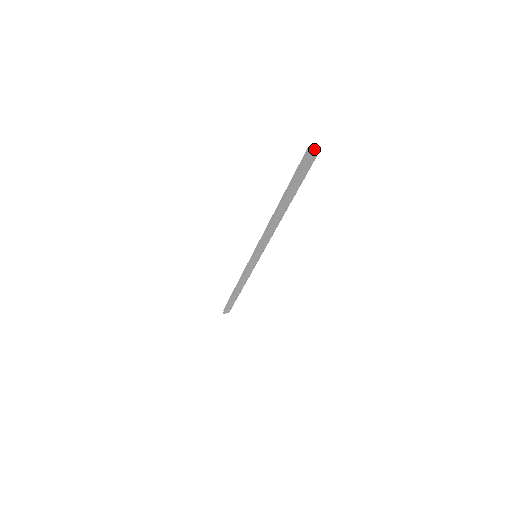
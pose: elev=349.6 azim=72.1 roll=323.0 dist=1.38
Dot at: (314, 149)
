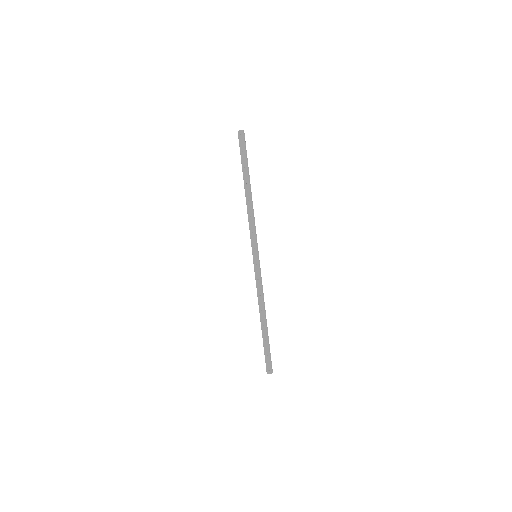
Dot at: (242, 130)
